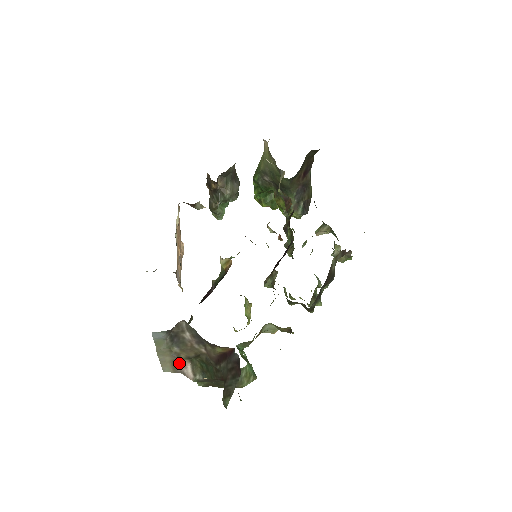
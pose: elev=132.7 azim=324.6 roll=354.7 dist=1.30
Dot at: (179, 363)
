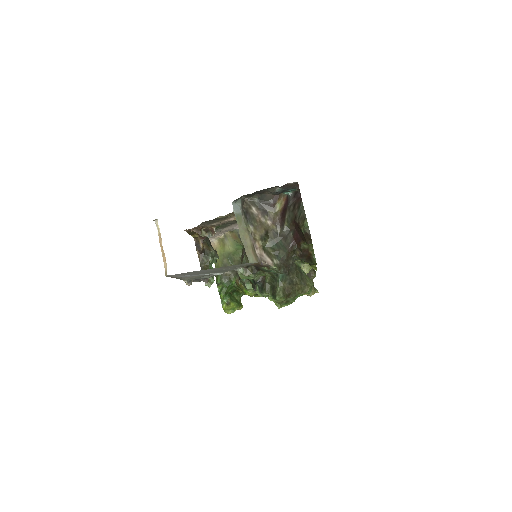
Dot at: (257, 251)
